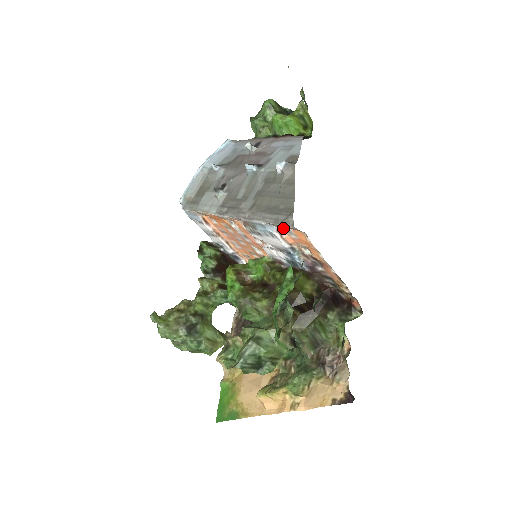
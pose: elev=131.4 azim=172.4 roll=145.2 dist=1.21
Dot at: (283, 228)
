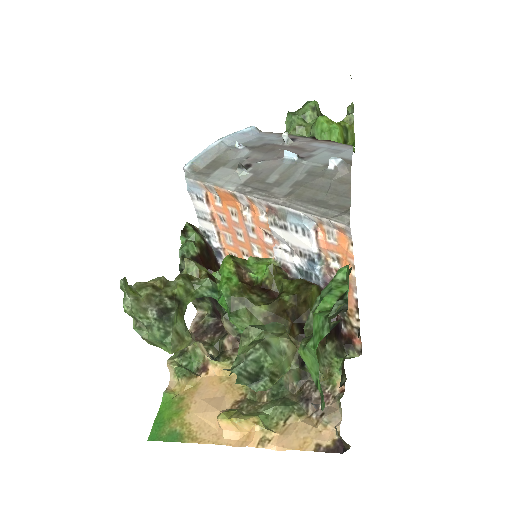
Dot at: (325, 227)
